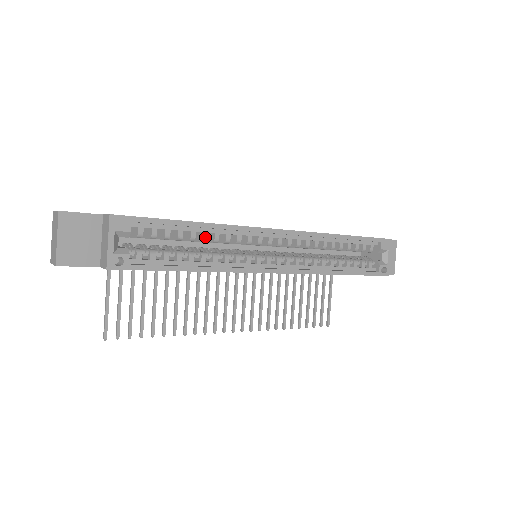
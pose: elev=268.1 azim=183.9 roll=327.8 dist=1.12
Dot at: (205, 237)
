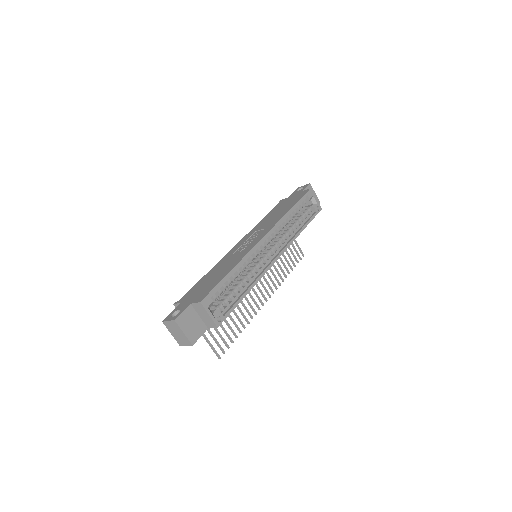
Dot at: (239, 272)
